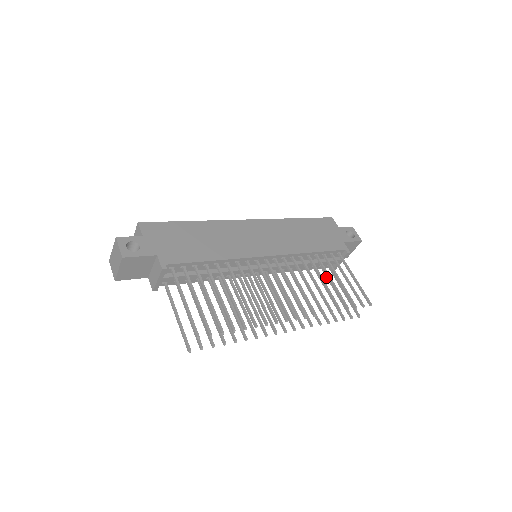
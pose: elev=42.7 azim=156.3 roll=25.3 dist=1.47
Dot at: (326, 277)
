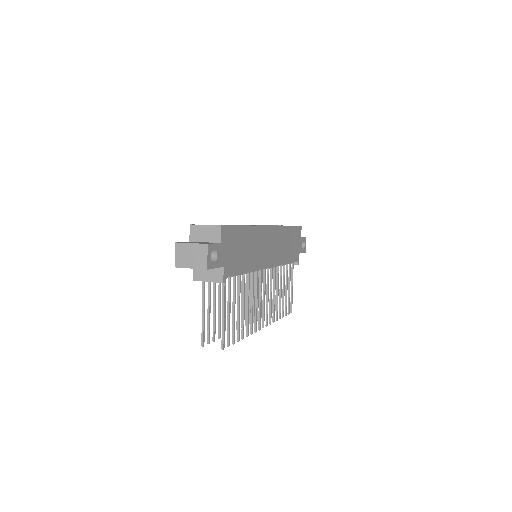
Dot at: (273, 272)
